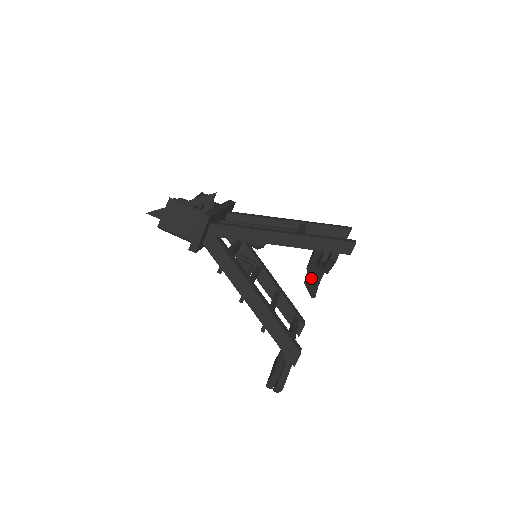
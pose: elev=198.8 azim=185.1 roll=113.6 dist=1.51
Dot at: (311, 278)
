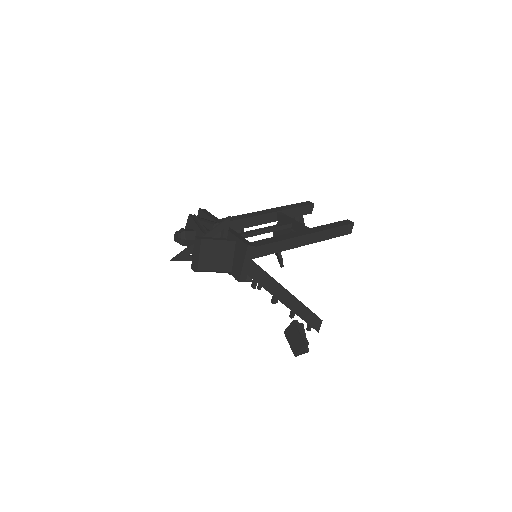
Dot at: occluded
